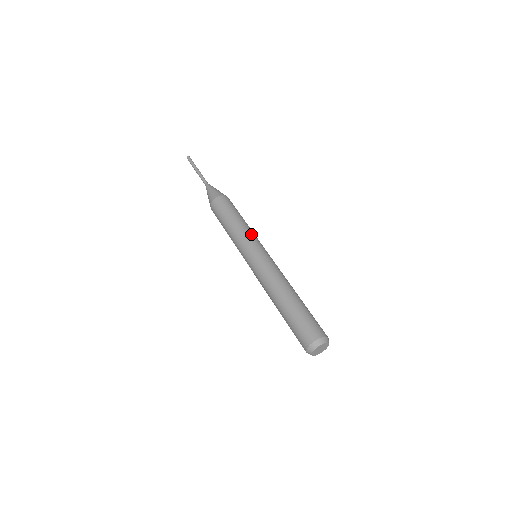
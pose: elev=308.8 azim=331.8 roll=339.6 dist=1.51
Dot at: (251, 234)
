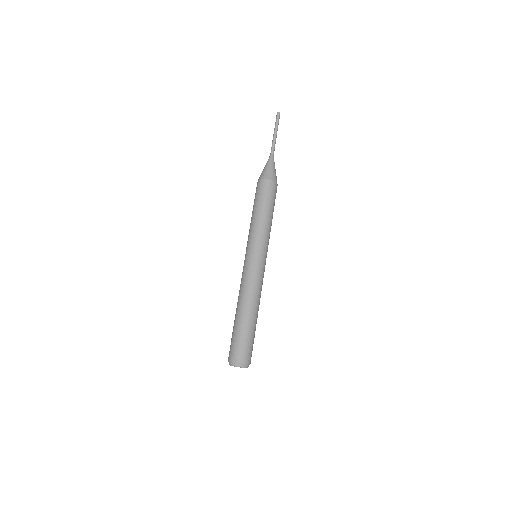
Dot at: (257, 235)
